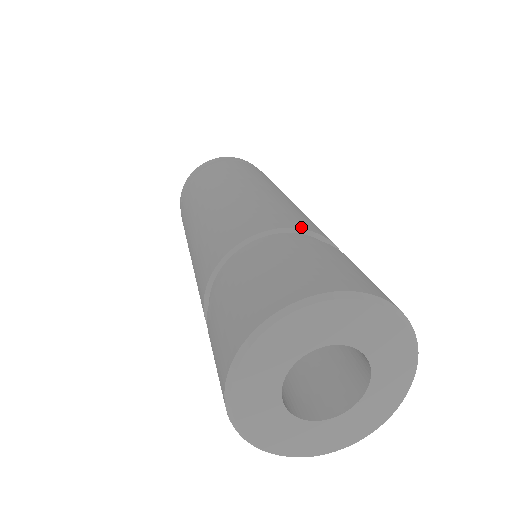
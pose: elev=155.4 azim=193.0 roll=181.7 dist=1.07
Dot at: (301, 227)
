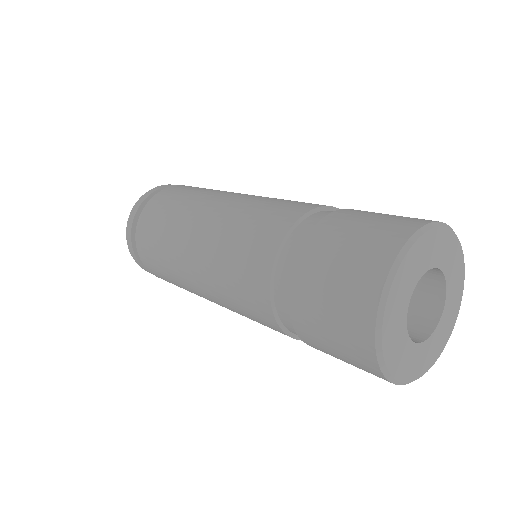
Dot at: (333, 207)
